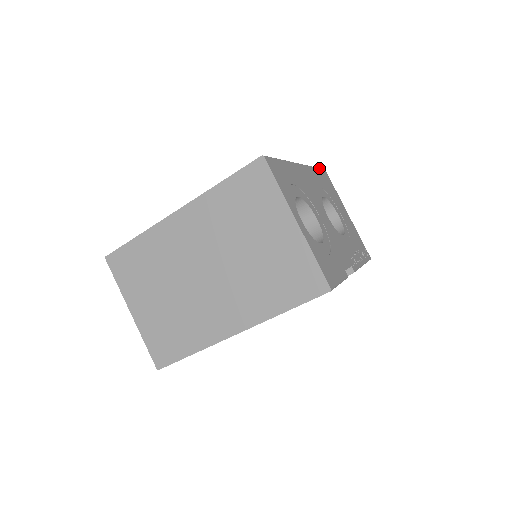
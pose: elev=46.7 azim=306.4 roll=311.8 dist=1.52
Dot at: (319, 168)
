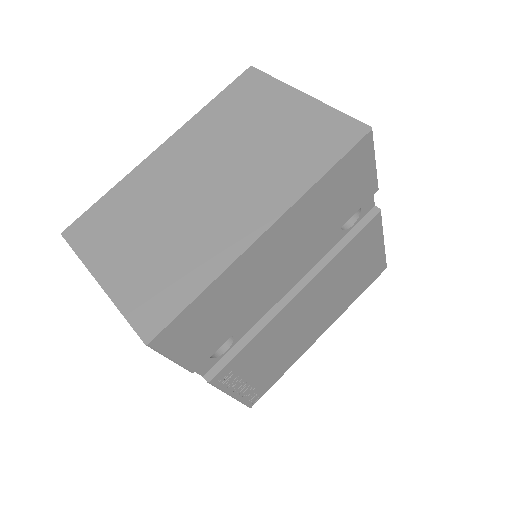
Dot at: occluded
